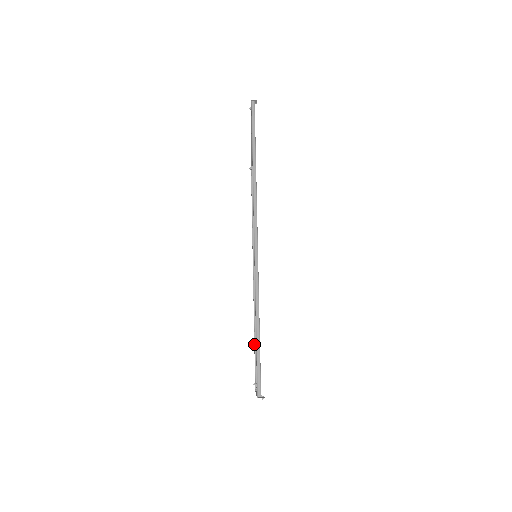
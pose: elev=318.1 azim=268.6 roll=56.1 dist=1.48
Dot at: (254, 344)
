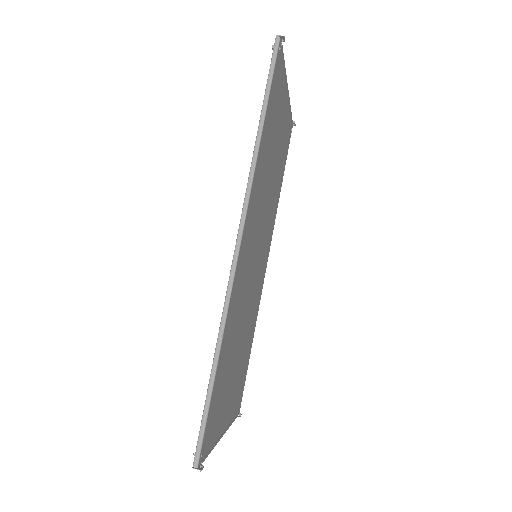
Dot at: occluded
